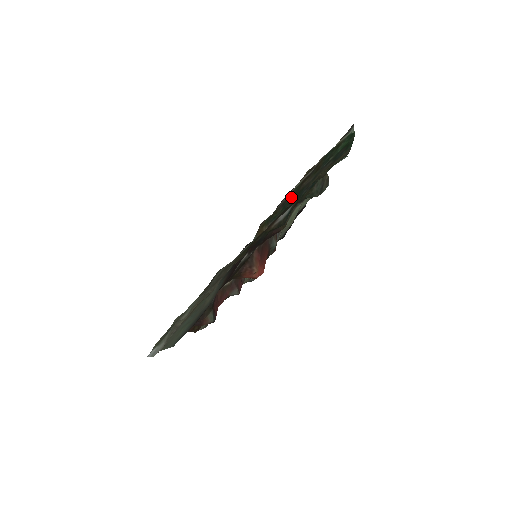
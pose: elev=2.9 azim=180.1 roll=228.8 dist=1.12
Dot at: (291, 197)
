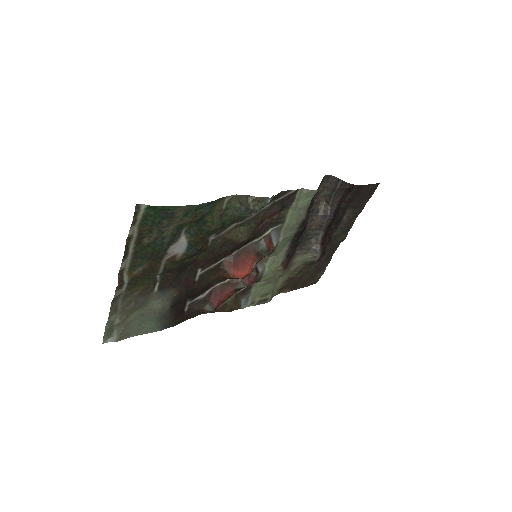
Dot at: (140, 252)
